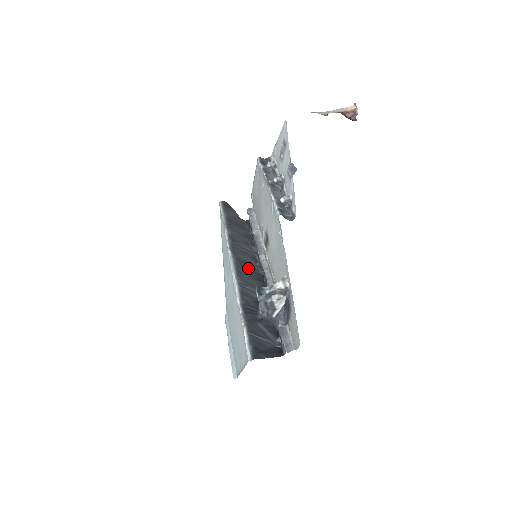
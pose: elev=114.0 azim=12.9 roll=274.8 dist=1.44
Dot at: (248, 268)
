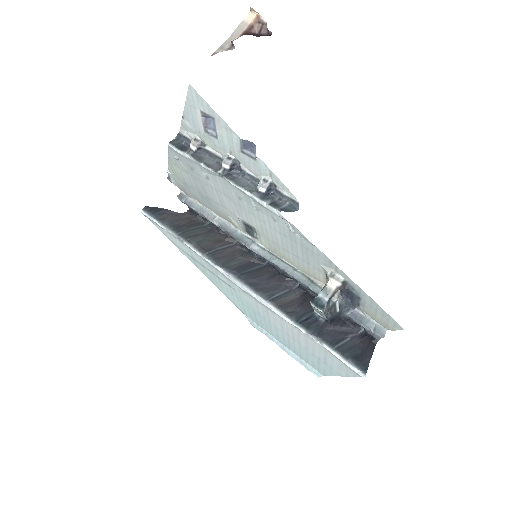
Dot at: (252, 271)
